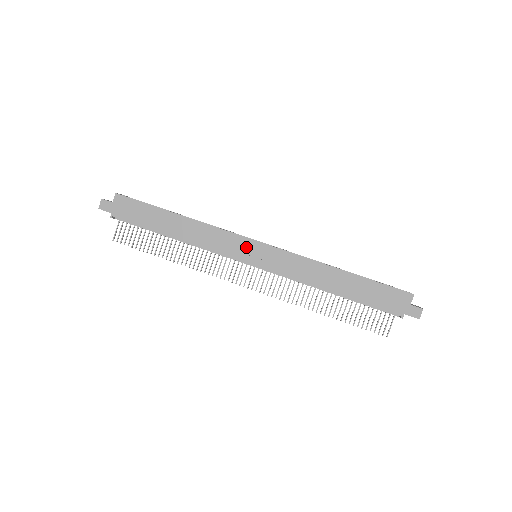
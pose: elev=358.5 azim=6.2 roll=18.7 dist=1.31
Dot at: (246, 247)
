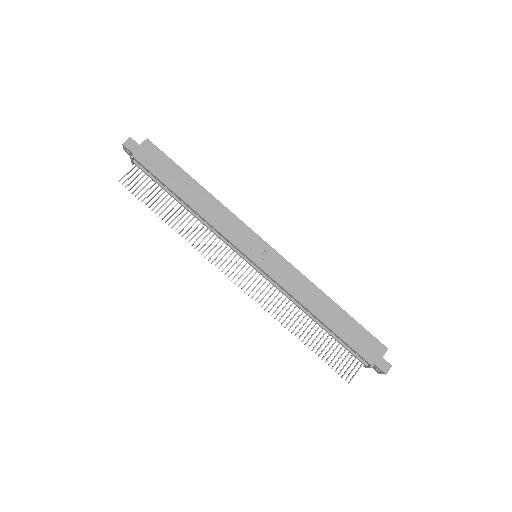
Dot at: (252, 242)
